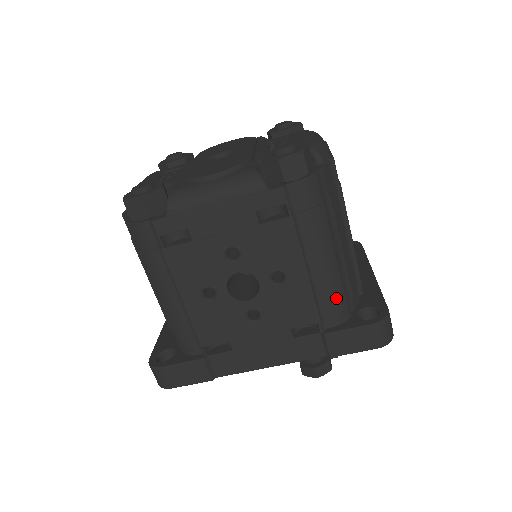
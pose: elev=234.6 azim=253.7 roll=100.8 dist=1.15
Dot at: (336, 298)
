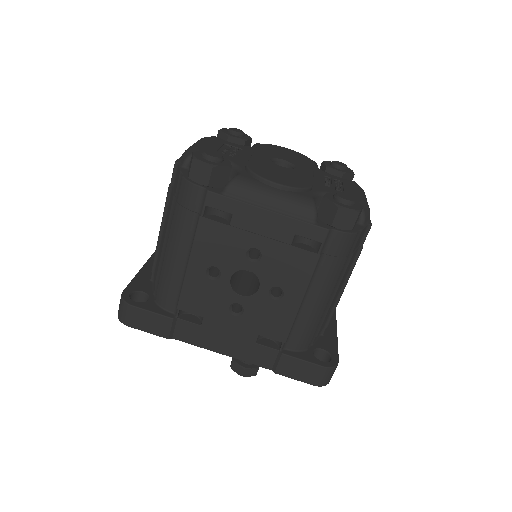
Dot at: (308, 331)
